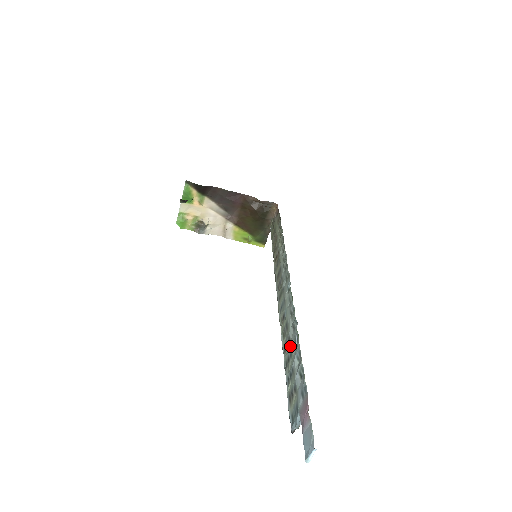
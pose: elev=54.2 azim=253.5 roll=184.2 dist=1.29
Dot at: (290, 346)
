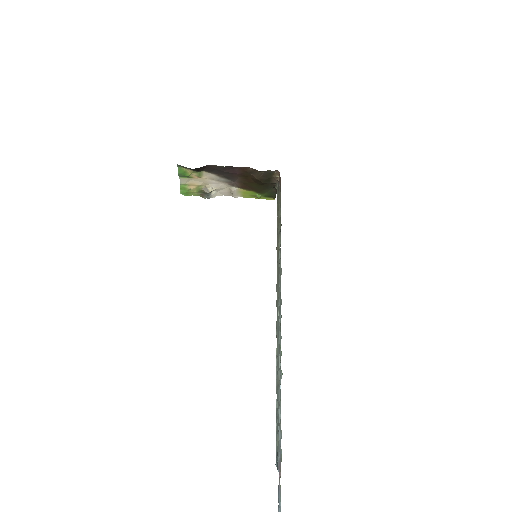
Dot at: (278, 387)
